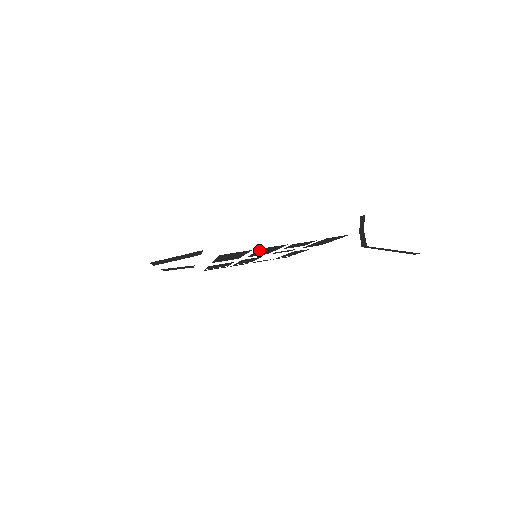
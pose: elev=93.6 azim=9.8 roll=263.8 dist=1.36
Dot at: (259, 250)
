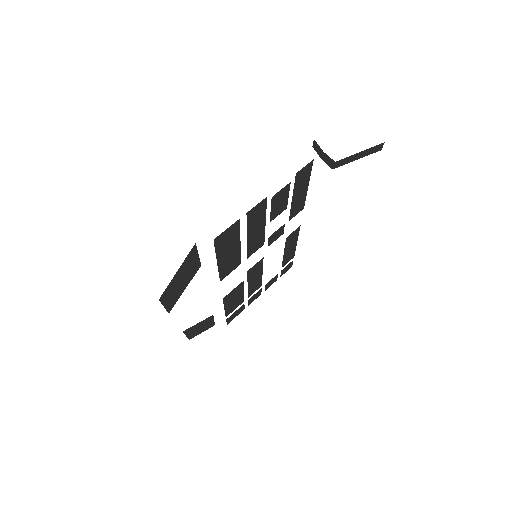
Dot at: (247, 223)
